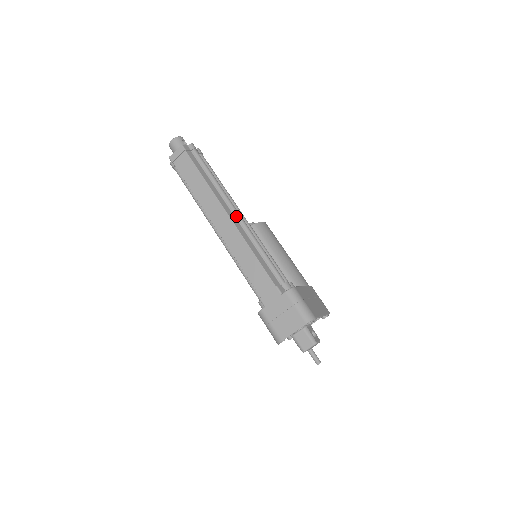
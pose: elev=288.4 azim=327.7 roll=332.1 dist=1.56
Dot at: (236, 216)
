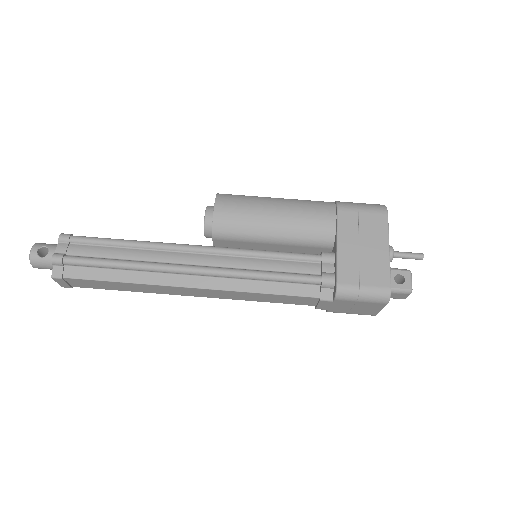
Dot at: (196, 275)
